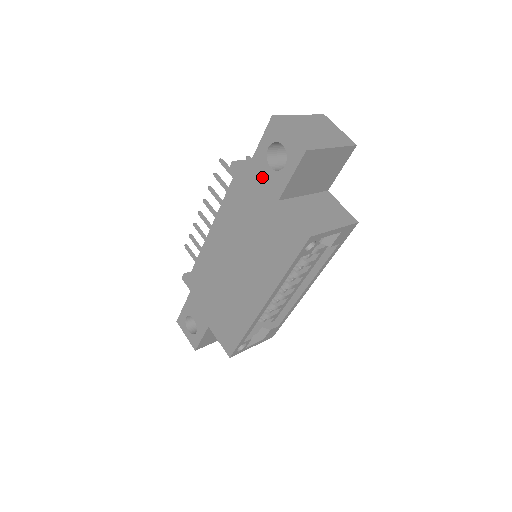
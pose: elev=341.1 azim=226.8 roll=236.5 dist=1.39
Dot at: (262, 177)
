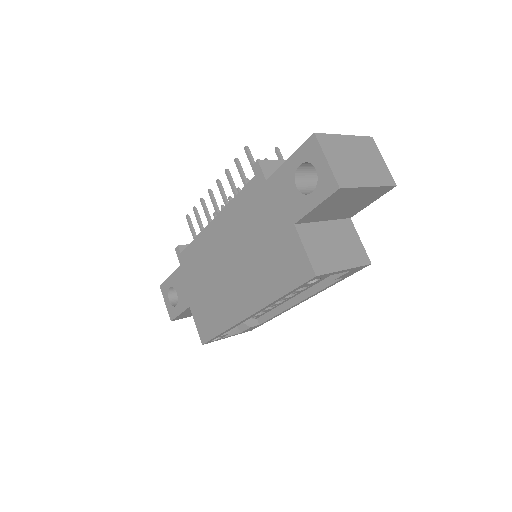
Dot at: (284, 192)
